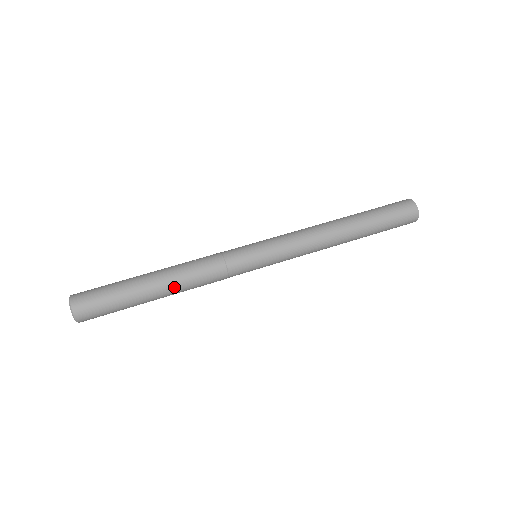
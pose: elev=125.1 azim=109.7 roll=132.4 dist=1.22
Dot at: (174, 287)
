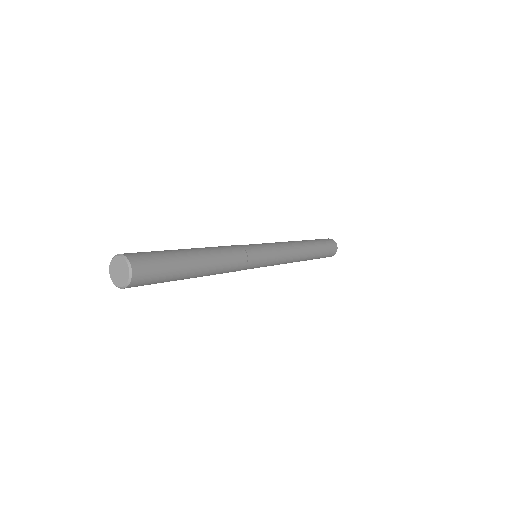
Dot at: (210, 253)
